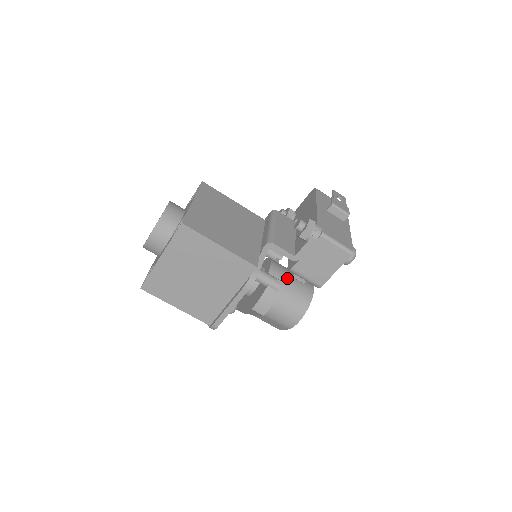
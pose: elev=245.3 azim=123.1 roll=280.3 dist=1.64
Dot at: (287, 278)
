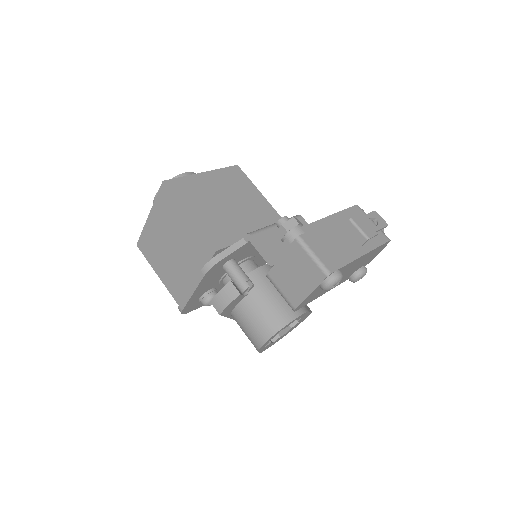
Dot at: (270, 288)
